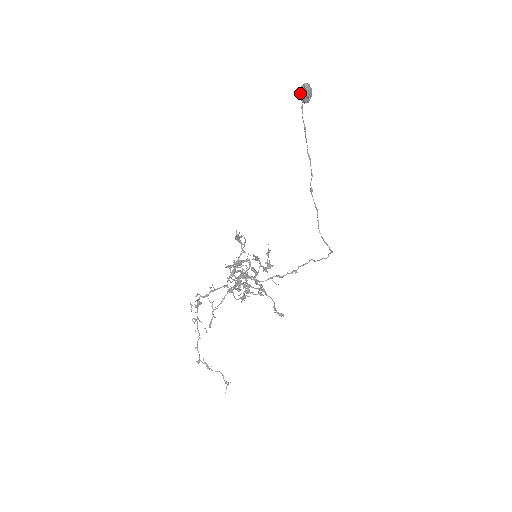
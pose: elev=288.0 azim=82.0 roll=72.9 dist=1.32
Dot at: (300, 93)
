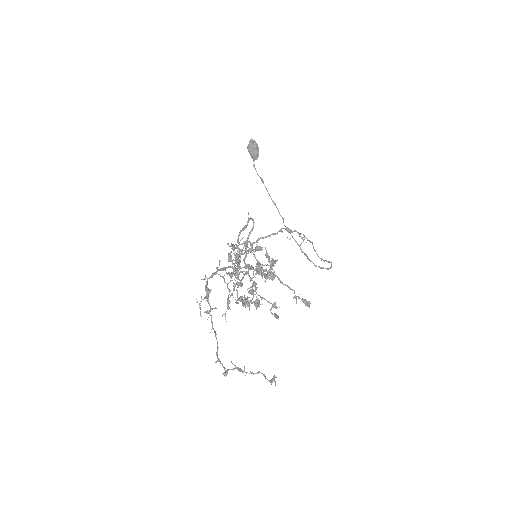
Dot at: (249, 149)
